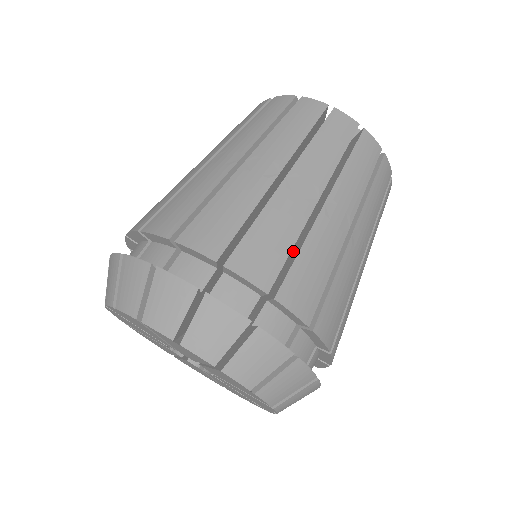
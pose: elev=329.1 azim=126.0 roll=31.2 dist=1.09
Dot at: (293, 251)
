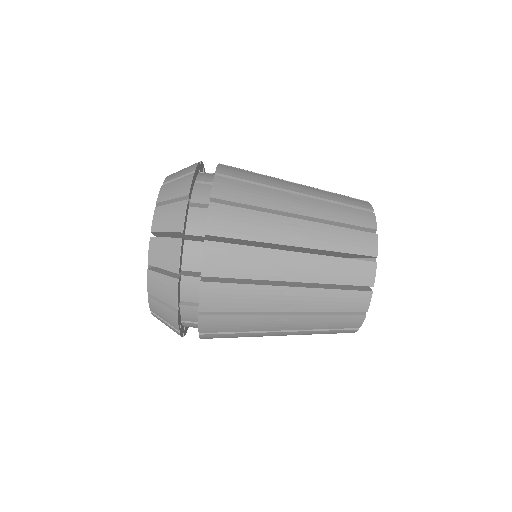
Dot at: occluded
